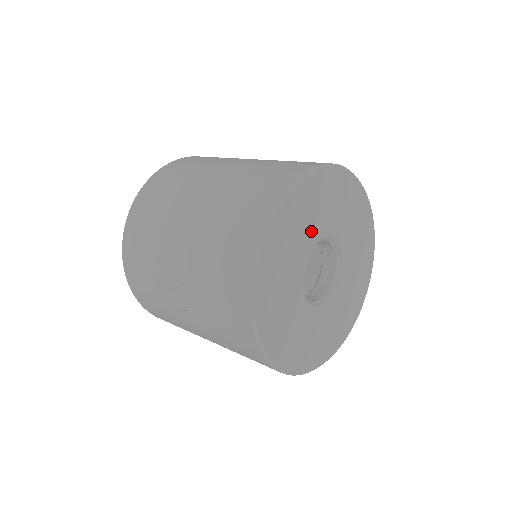
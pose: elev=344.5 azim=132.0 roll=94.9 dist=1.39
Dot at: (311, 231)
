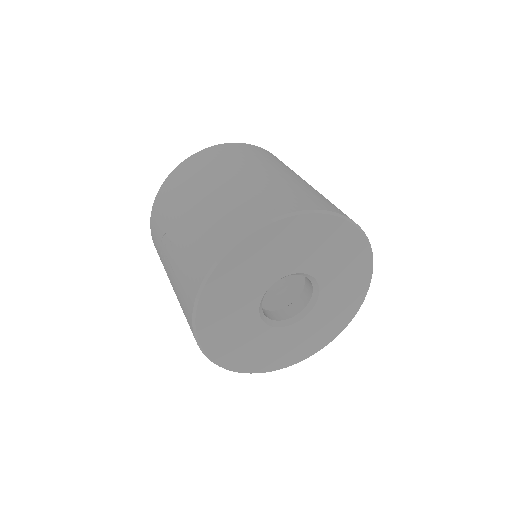
Dot at: (278, 266)
